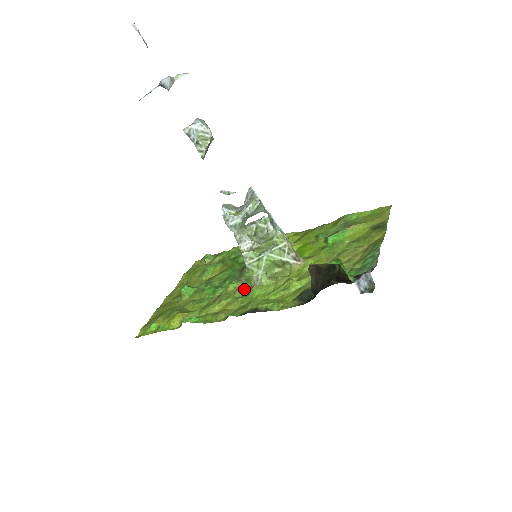
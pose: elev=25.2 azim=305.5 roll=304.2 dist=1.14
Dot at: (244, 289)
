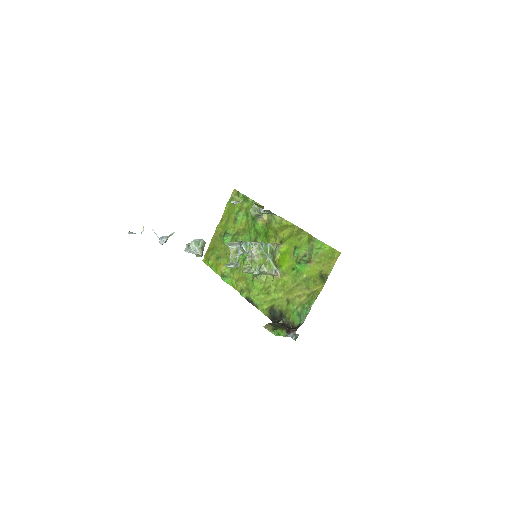
Dot at: occluded
